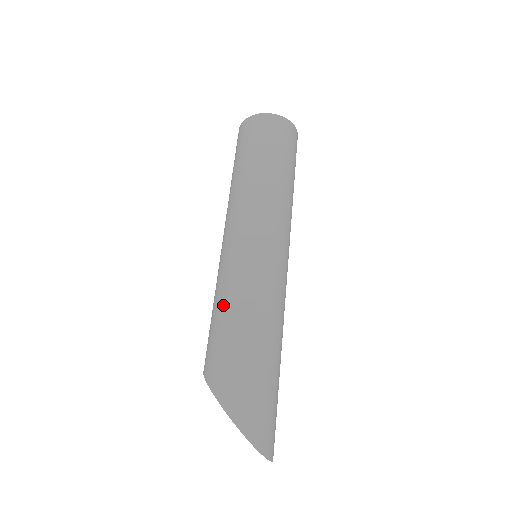
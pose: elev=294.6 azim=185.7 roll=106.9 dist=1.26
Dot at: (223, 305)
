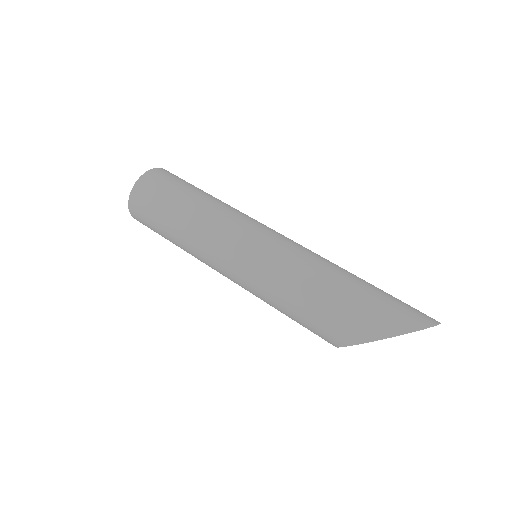
Dot at: (289, 300)
